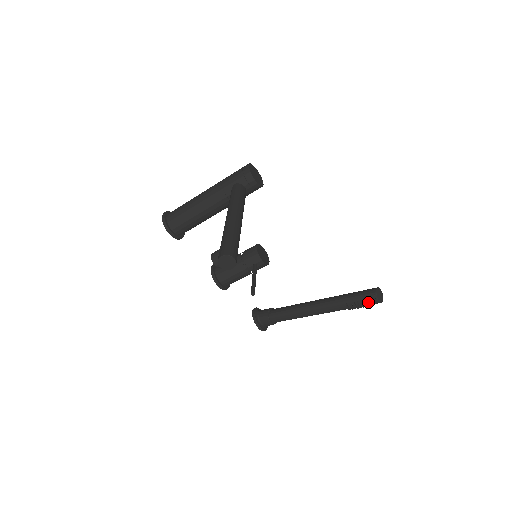
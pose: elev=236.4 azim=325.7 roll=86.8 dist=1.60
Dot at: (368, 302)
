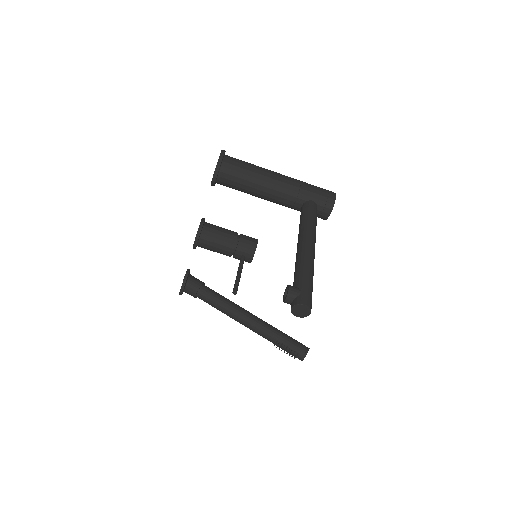
Dot at: (295, 354)
